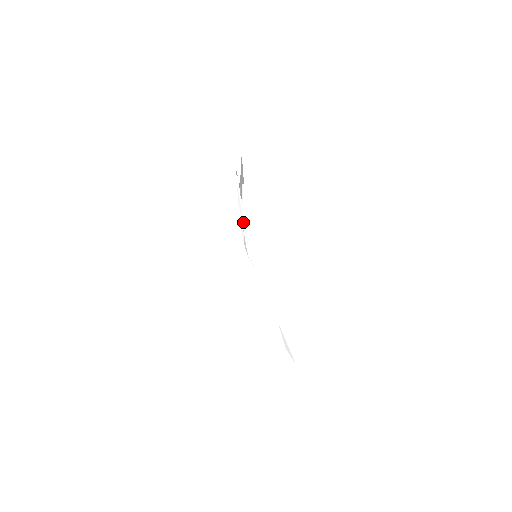
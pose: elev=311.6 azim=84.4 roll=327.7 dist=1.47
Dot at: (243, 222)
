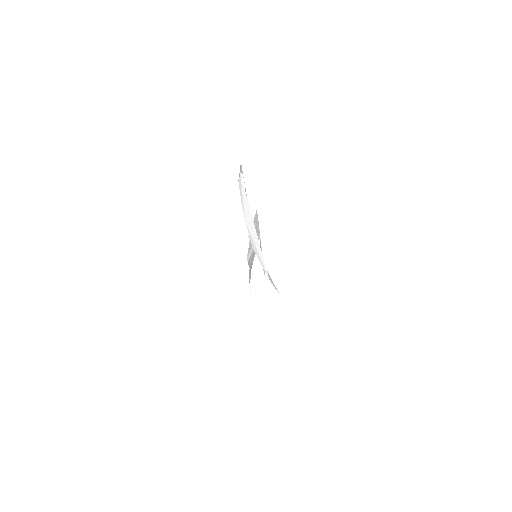
Dot at: (240, 192)
